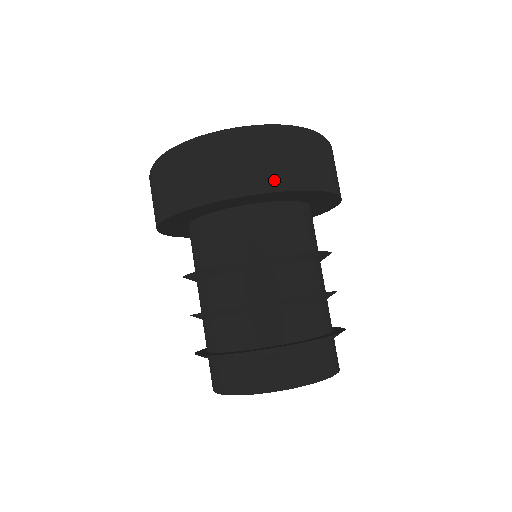
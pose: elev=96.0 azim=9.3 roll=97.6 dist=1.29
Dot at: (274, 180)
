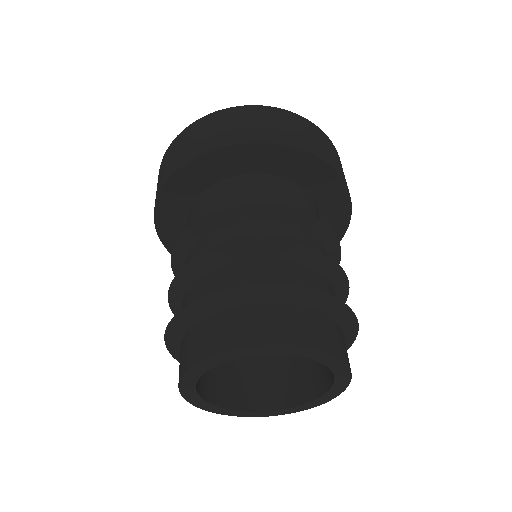
Dot at: (252, 135)
